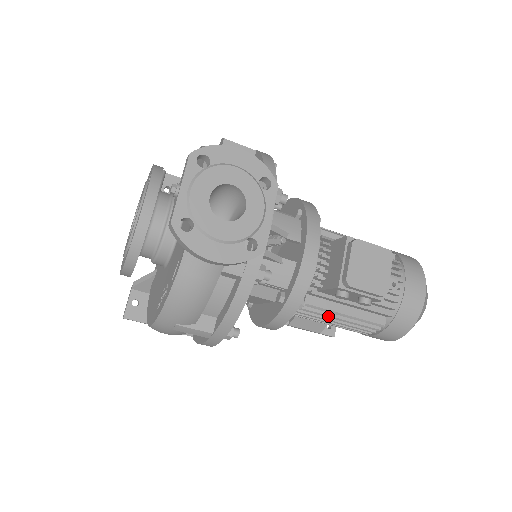
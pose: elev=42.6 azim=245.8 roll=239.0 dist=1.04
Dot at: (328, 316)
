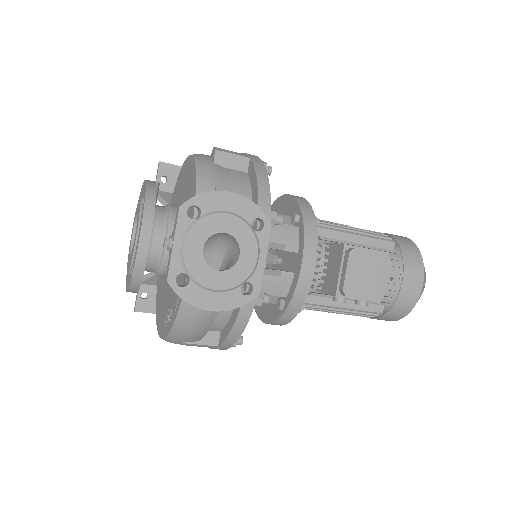
Dot at: (327, 310)
